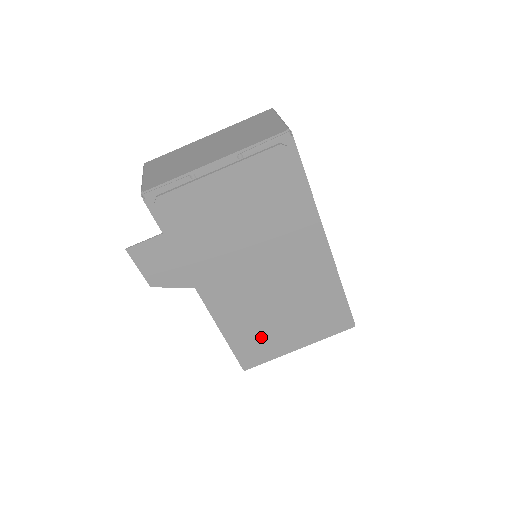
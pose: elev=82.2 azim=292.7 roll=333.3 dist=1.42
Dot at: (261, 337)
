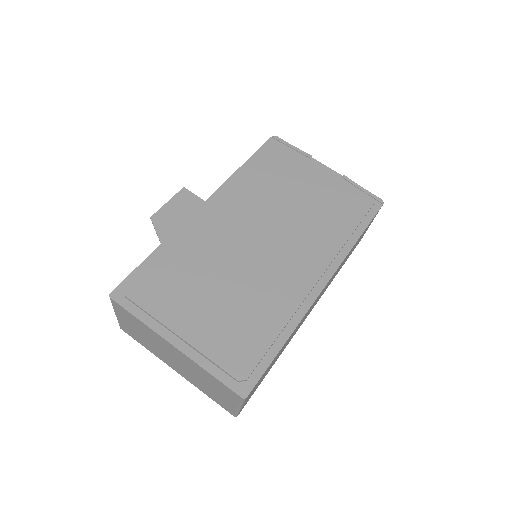
Dot at: (177, 283)
